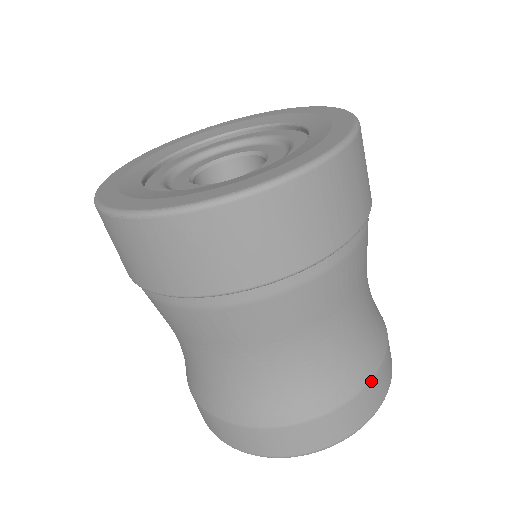
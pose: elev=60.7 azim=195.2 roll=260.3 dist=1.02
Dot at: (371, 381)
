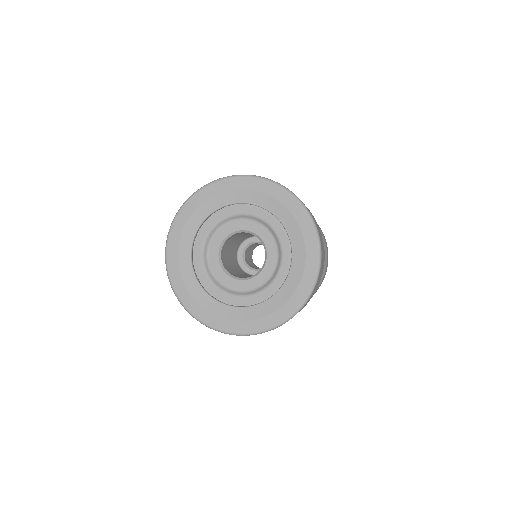
Dot at: (326, 248)
